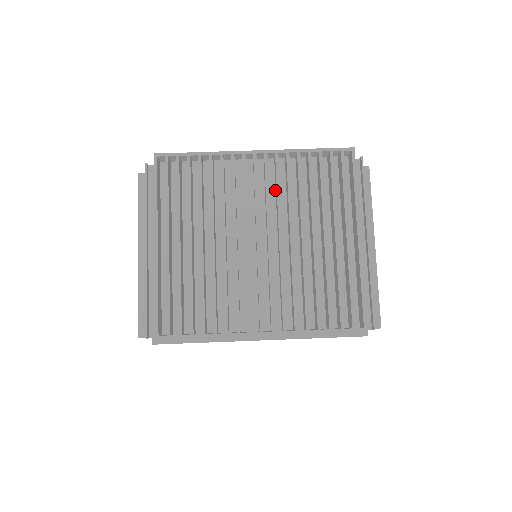
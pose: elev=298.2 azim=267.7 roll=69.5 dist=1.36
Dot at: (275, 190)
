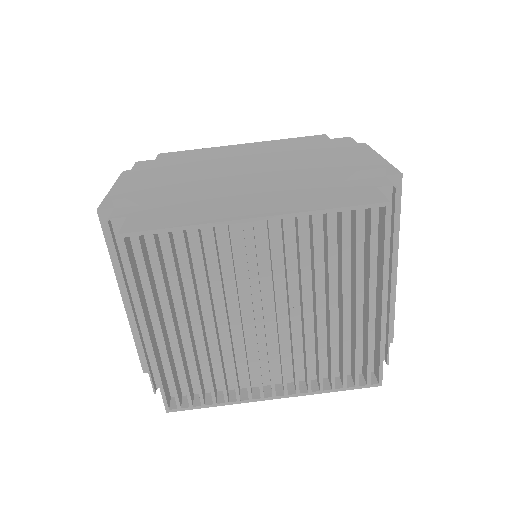
Dot at: (282, 250)
